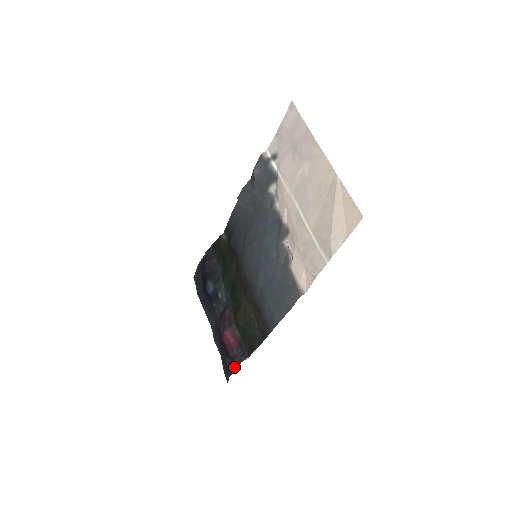
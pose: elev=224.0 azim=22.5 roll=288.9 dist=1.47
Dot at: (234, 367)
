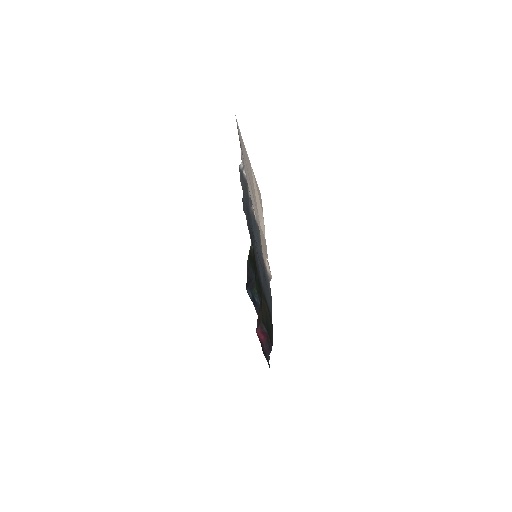
Dot at: (268, 361)
